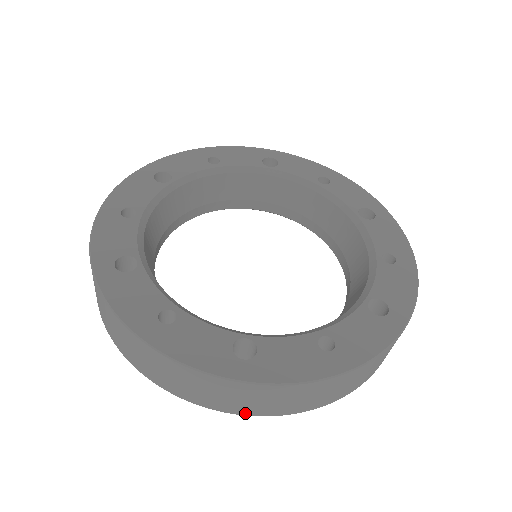
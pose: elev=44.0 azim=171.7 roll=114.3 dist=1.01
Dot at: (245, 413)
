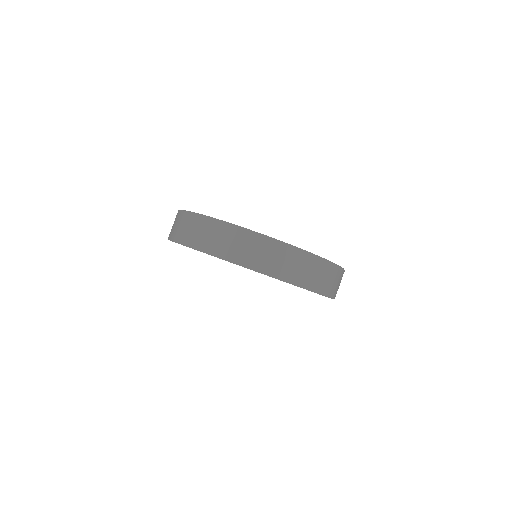
Dot at: (244, 264)
